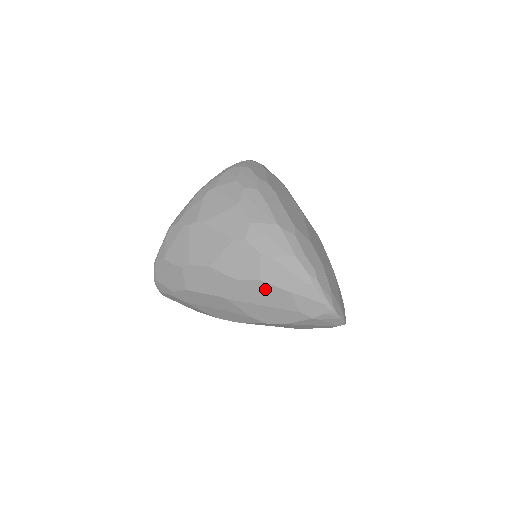
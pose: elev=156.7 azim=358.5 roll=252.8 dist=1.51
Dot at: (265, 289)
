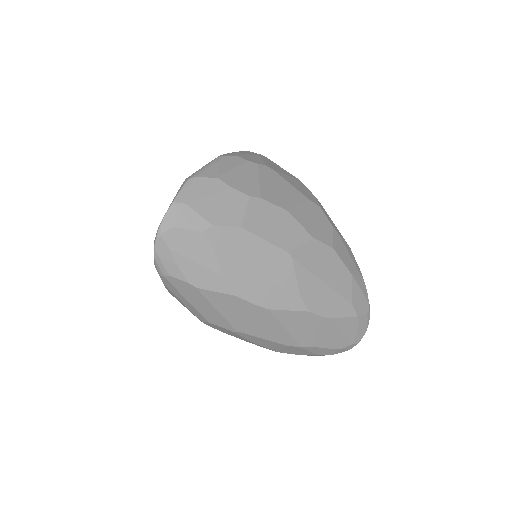
Dot at: (334, 262)
